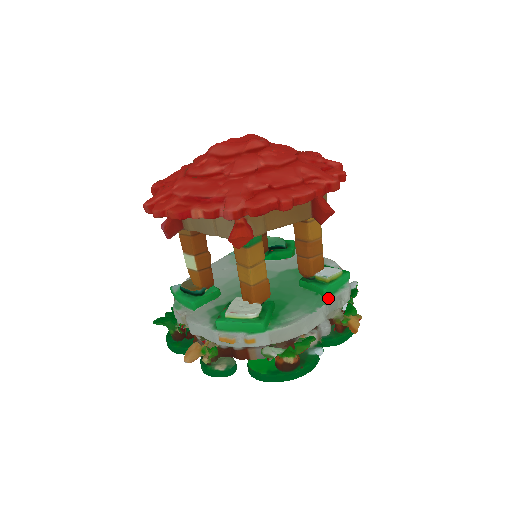
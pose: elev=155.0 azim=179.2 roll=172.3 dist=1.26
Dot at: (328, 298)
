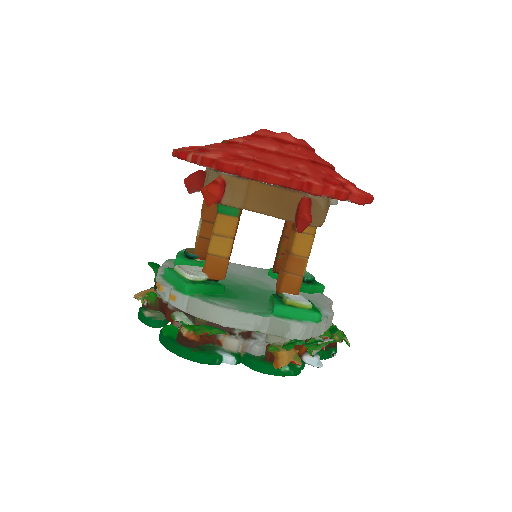
Dot at: (274, 316)
